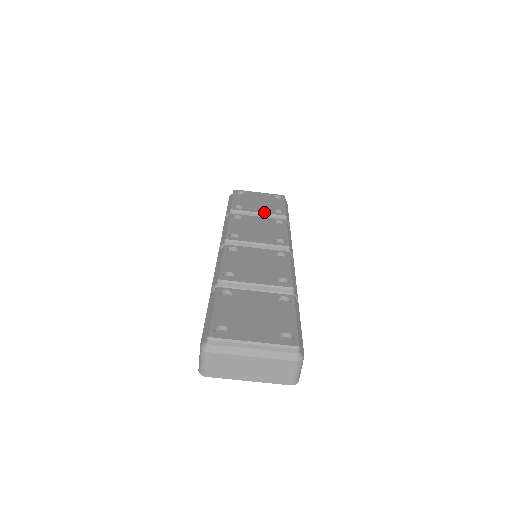
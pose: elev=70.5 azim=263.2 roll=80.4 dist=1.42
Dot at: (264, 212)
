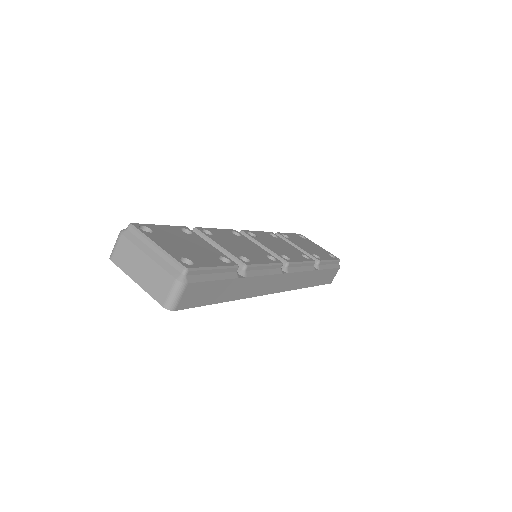
Dot at: (303, 248)
